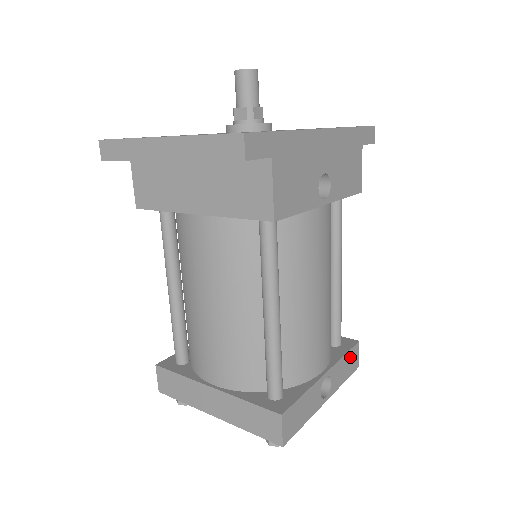
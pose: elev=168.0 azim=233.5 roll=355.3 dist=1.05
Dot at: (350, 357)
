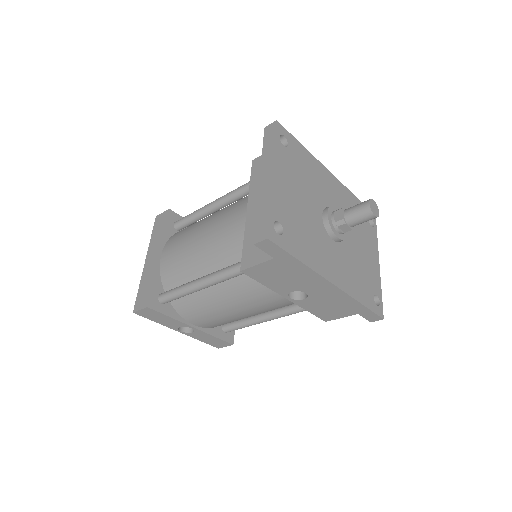
Dot at: (218, 341)
